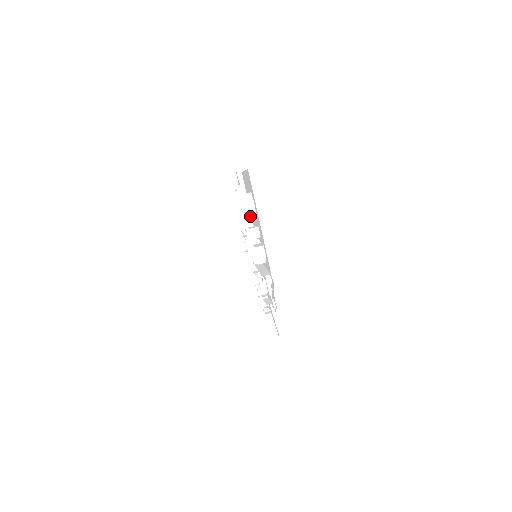
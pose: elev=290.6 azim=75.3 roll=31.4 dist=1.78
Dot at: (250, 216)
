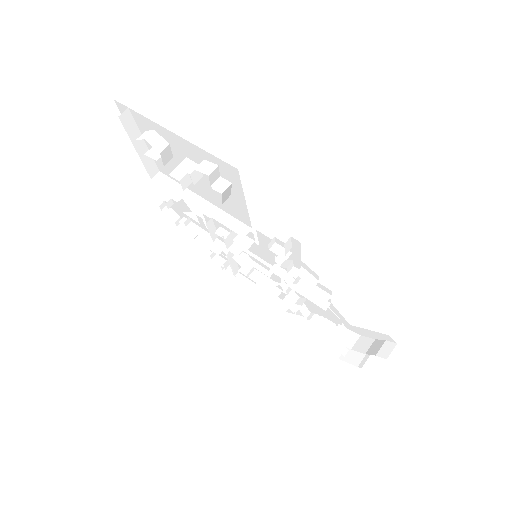
Dot at: (178, 173)
